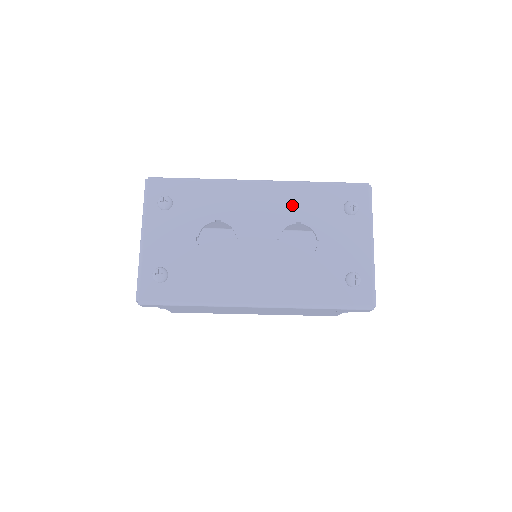
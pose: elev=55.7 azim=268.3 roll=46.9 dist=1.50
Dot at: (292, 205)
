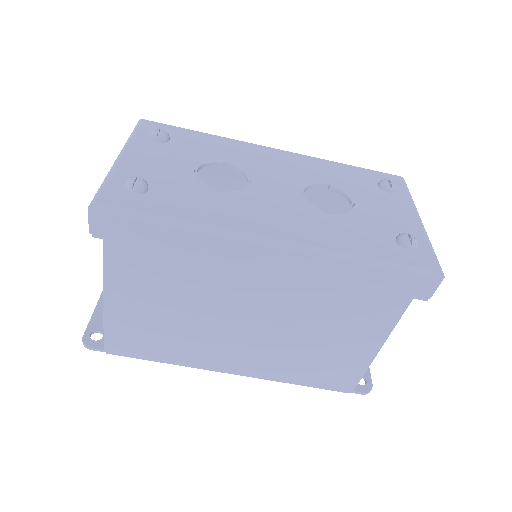
Dot at: (317, 171)
